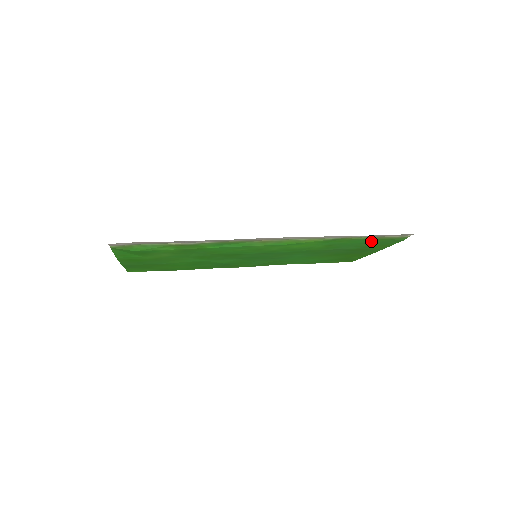
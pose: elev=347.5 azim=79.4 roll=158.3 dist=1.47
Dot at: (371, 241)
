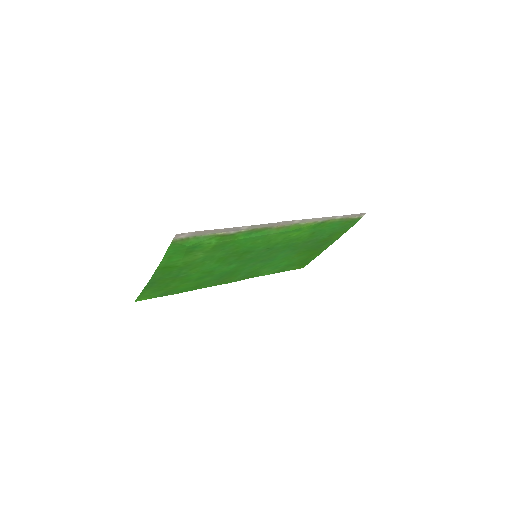
Dot at: (339, 225)
